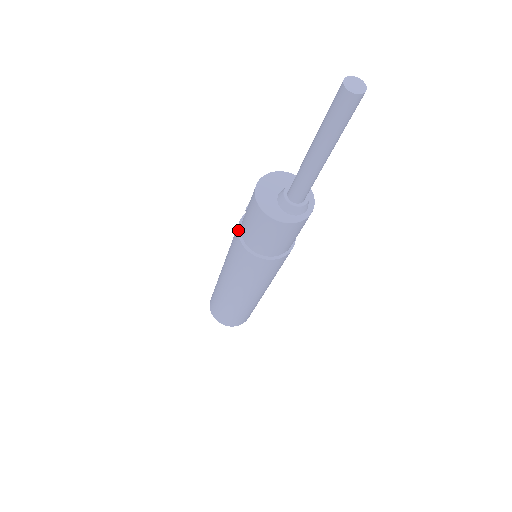
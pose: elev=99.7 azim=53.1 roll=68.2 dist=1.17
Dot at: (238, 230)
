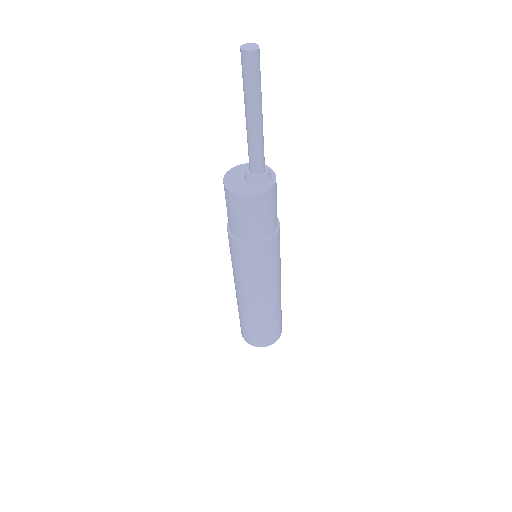
Dot at: (233, 237)
